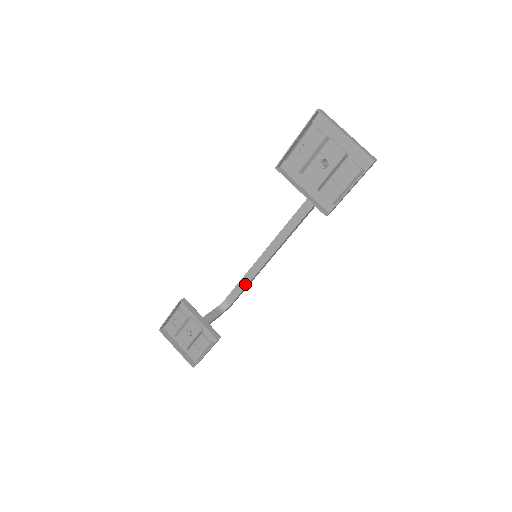
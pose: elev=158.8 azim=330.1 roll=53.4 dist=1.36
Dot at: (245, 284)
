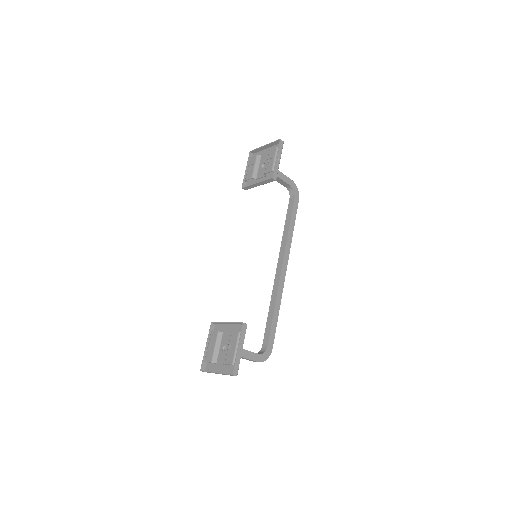
Dot at: (271, 319)
